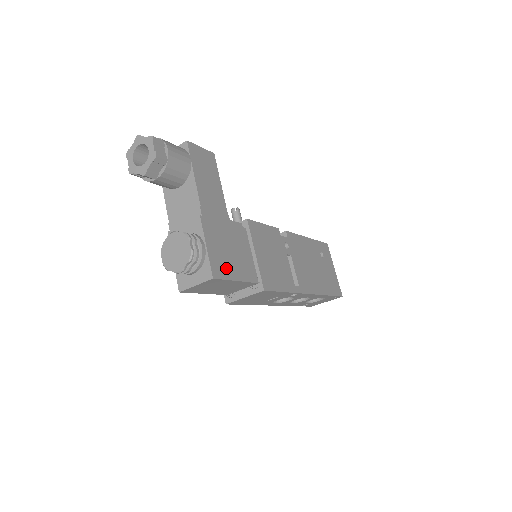
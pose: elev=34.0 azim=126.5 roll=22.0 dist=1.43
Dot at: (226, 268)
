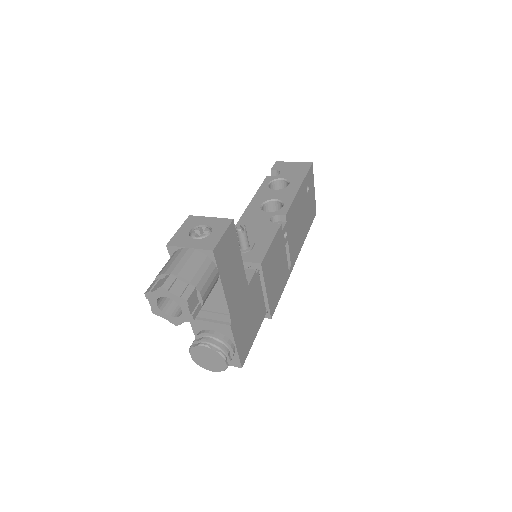
Dot at: (248, 342)
